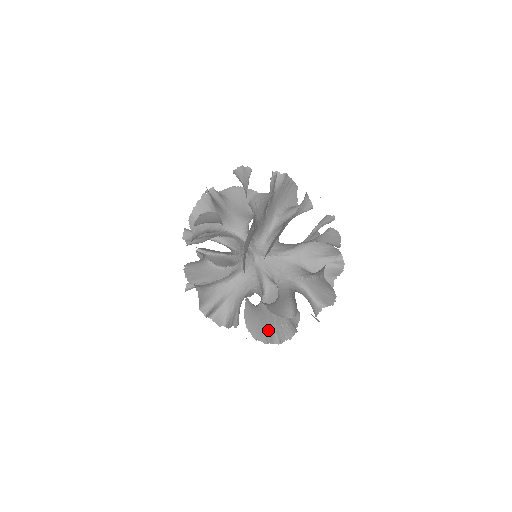
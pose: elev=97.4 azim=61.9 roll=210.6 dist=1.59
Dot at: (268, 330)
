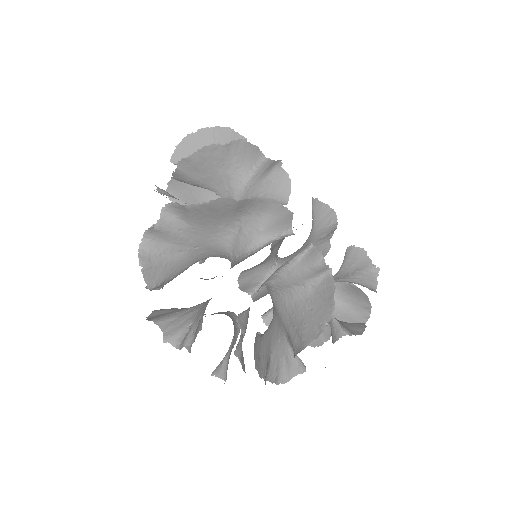
Dot at: occluded
